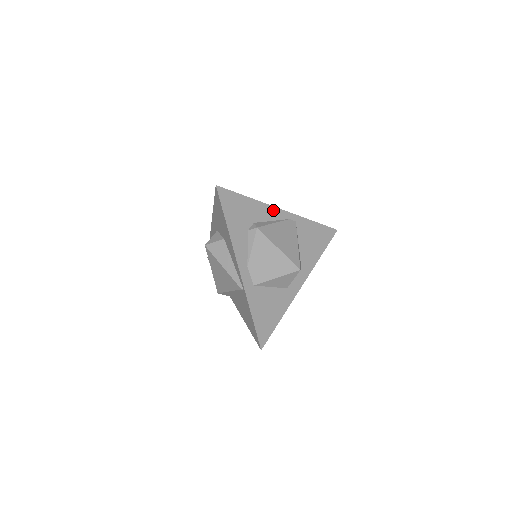
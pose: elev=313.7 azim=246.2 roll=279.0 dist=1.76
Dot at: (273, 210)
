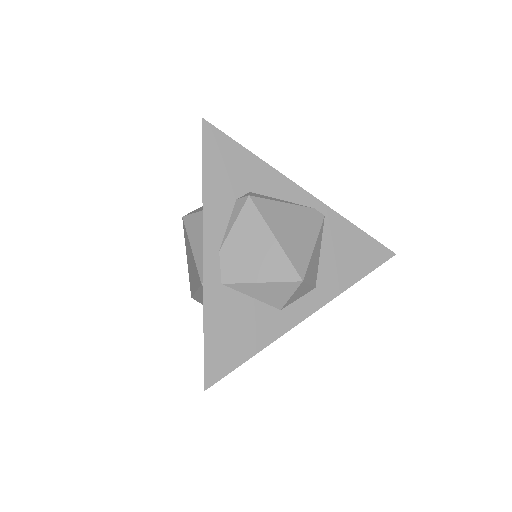
Dot at: (289, 186)
